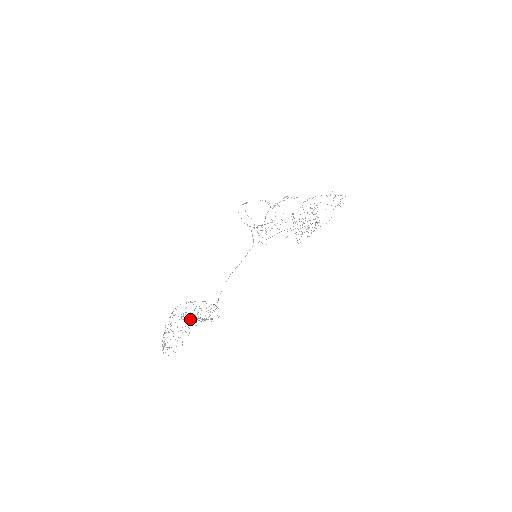
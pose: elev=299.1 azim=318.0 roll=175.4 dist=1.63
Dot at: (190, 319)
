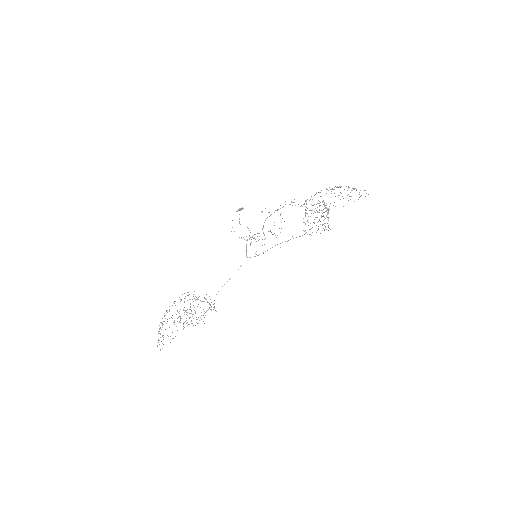
Dot at: occluded
